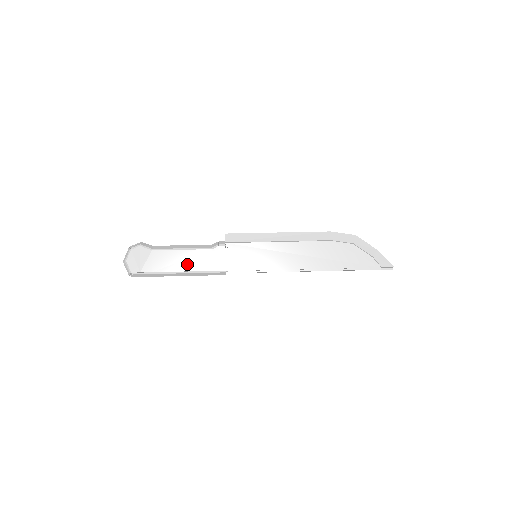
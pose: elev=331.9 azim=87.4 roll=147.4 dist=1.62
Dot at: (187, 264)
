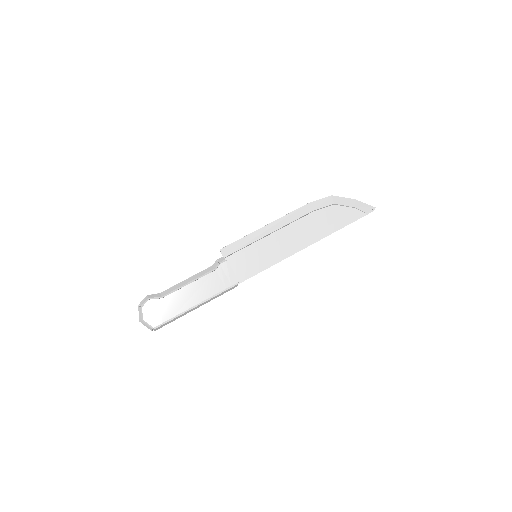
Dot at: (200, 294)
